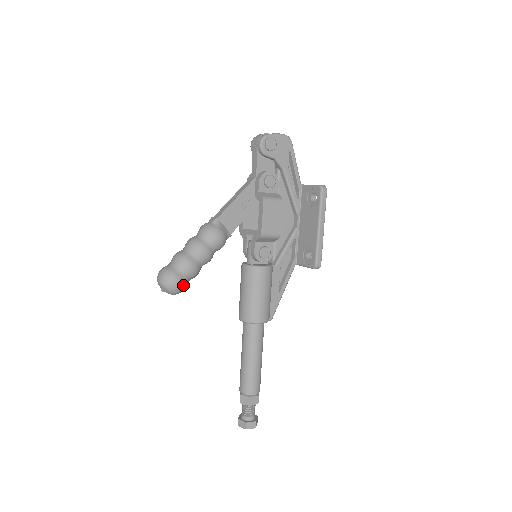
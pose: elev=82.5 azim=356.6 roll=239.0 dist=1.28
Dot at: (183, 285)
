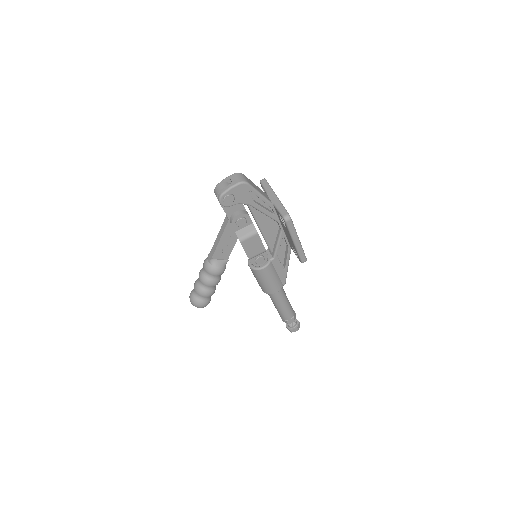
Dot at: (208, 303)
